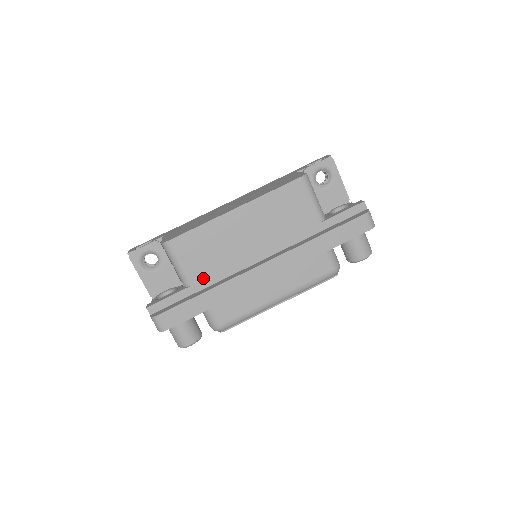
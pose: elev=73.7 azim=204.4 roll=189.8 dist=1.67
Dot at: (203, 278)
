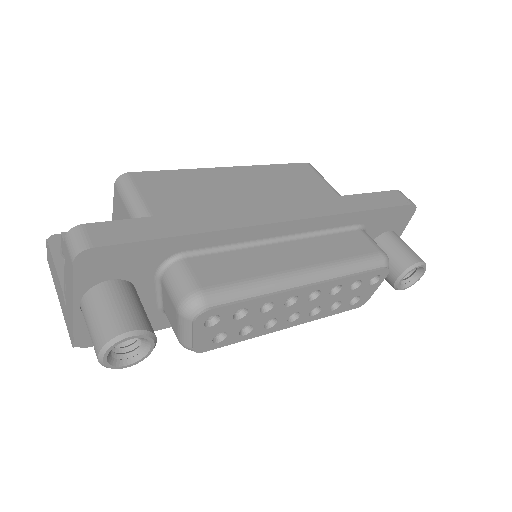
Dot at: occluded
